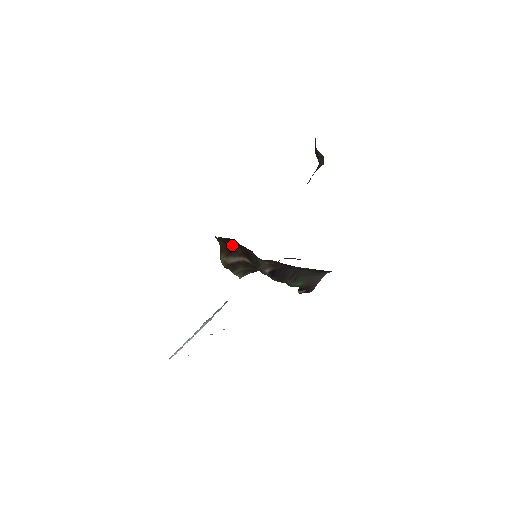
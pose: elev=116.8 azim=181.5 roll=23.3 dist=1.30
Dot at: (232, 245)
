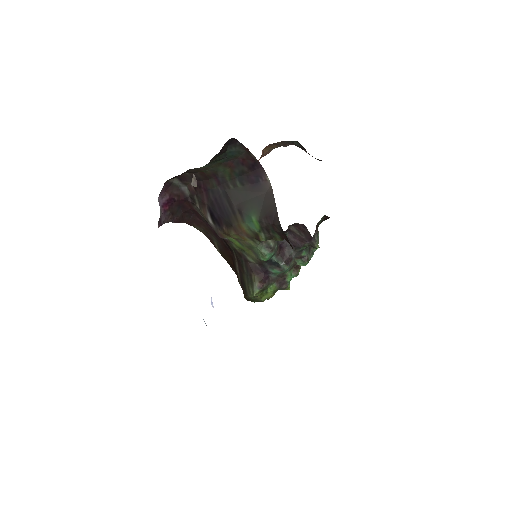
Dot at: (229, 257)
